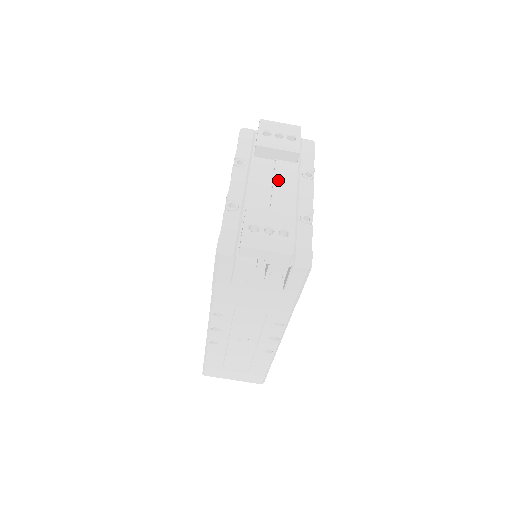
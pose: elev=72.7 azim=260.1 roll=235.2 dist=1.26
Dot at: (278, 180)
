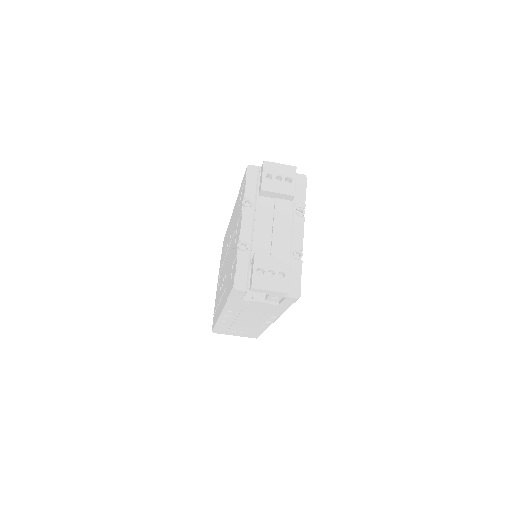
Dot at: (277, 219)
